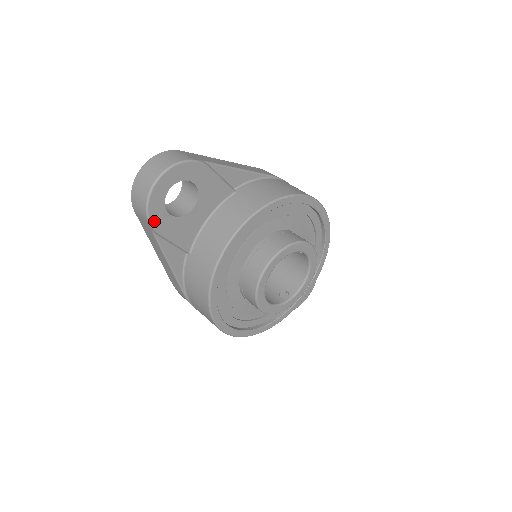
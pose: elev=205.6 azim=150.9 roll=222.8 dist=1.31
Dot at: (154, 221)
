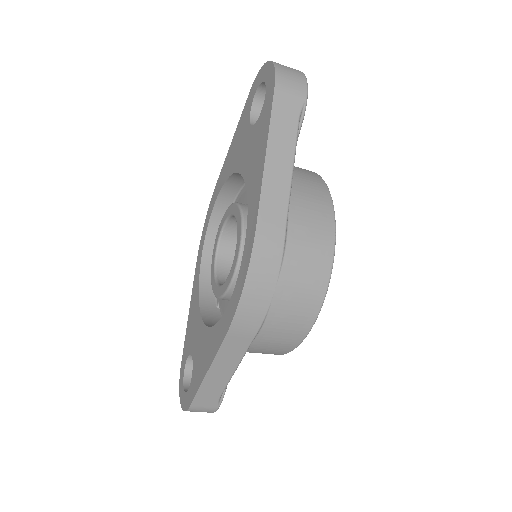
Dot at: (305, 101)
